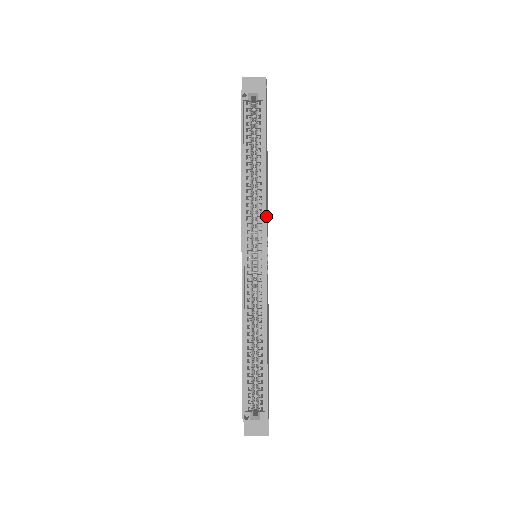
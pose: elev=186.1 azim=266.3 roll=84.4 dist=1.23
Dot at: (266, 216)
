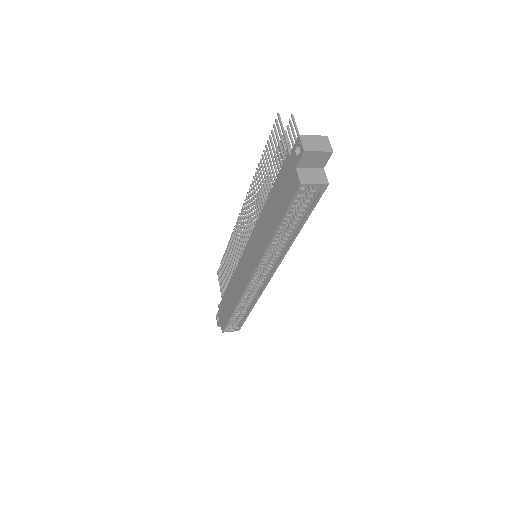
Dot at: occluded
